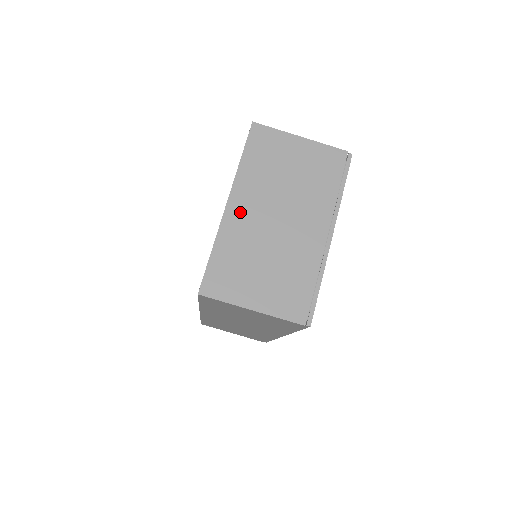
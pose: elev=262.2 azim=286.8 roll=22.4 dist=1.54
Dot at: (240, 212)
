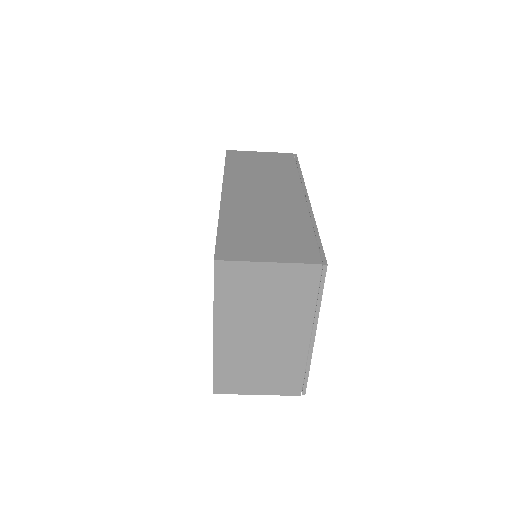
Dot at: (227, 338)
